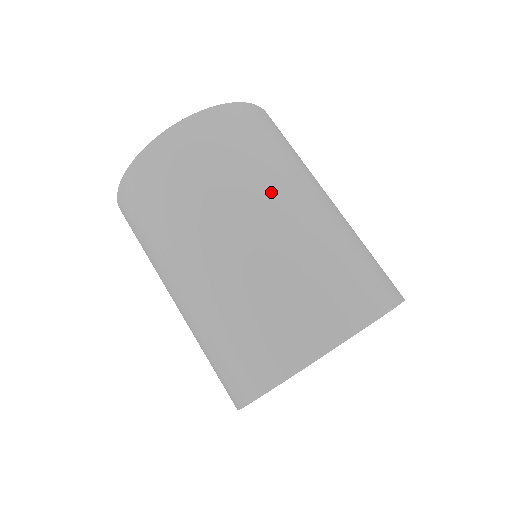
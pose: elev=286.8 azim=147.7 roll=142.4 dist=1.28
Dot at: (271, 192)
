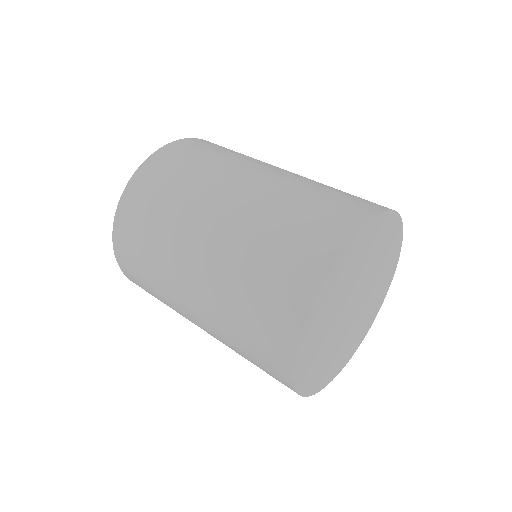
Dot at: (204, 205)
